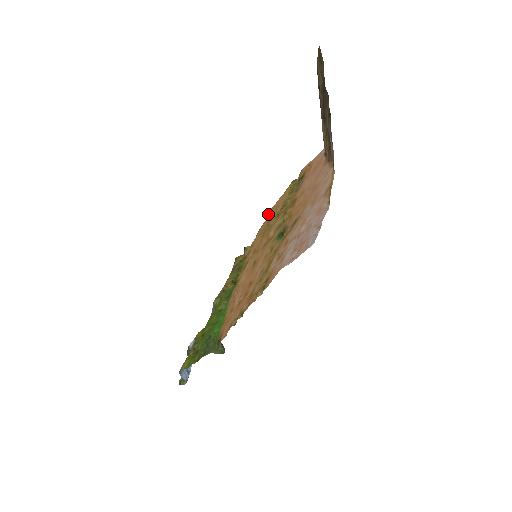
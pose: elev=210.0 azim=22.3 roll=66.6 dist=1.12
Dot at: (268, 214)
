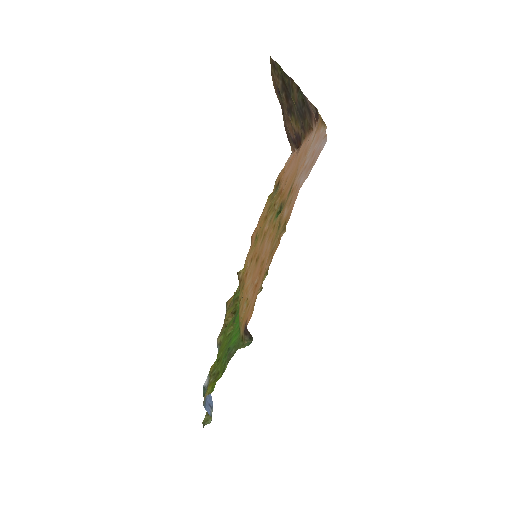
Dot at: (252, 237)
